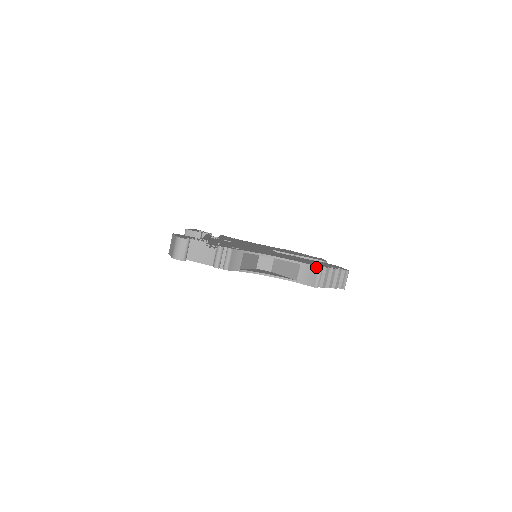
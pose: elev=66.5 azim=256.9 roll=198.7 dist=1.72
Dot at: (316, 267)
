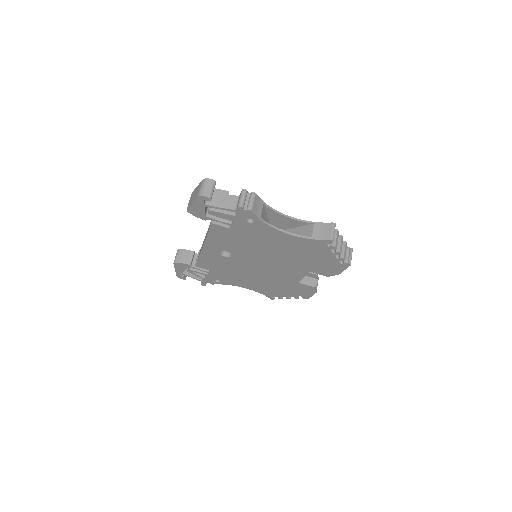
Dot at: (330, 223)
